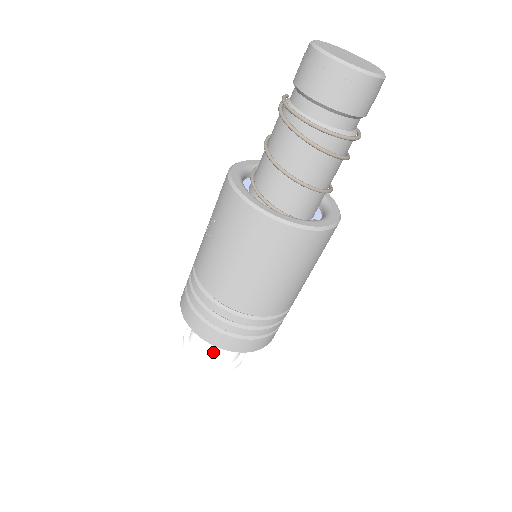
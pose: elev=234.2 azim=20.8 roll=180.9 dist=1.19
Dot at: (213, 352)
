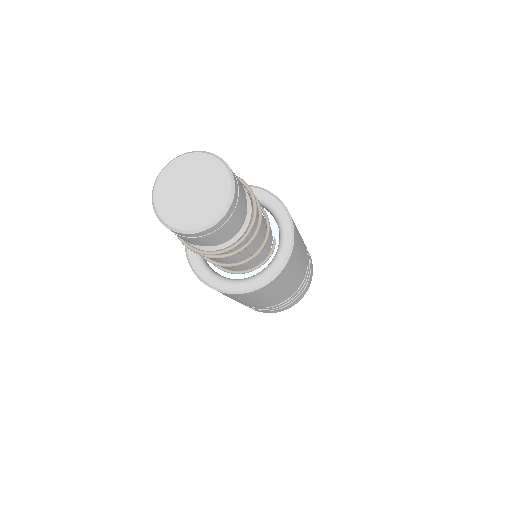
Dot at: occluded
